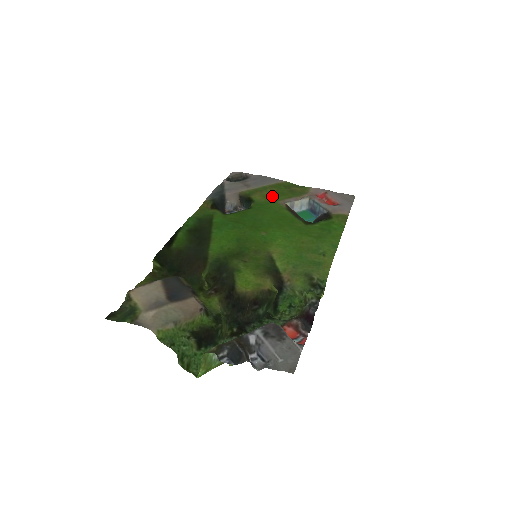
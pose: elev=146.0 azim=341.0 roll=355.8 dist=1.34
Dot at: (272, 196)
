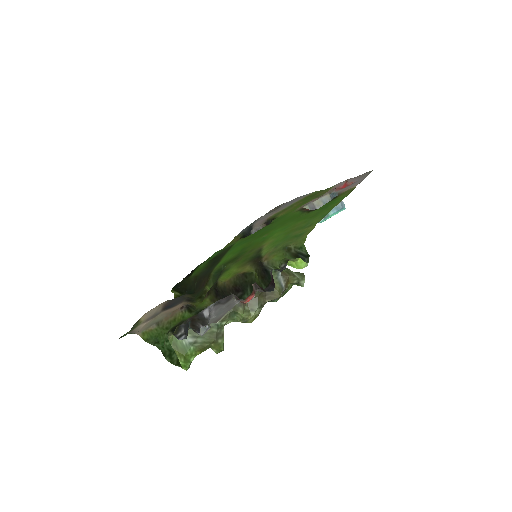
Dot at: (295, 208)
